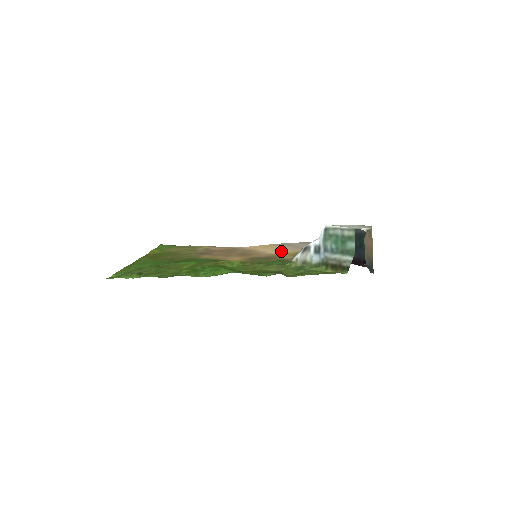
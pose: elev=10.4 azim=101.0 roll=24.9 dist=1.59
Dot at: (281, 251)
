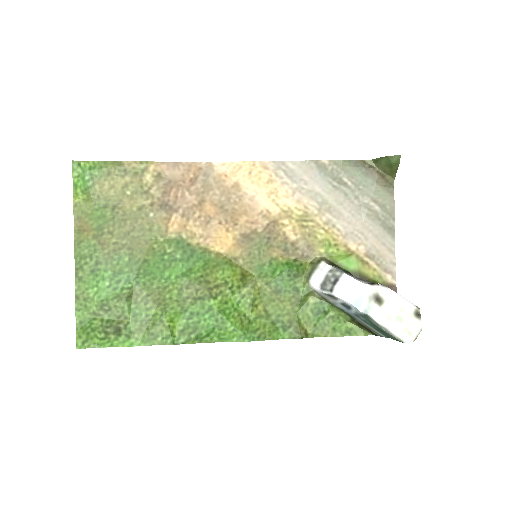
Dot at: (280, 203)
